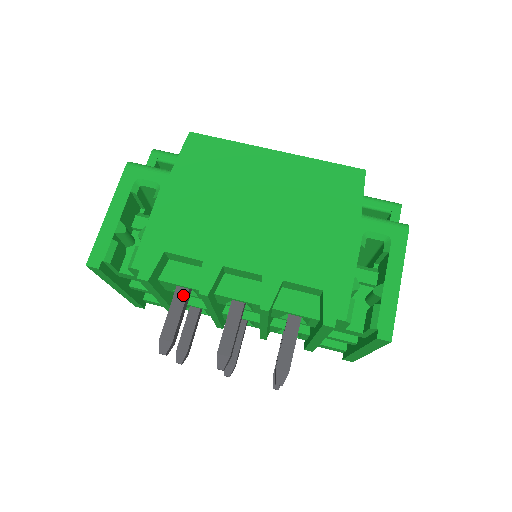
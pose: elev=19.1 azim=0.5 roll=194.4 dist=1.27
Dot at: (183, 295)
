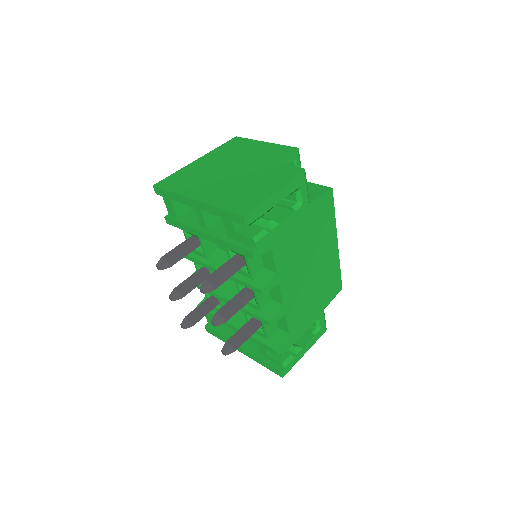
Dot at: (240, 267)
